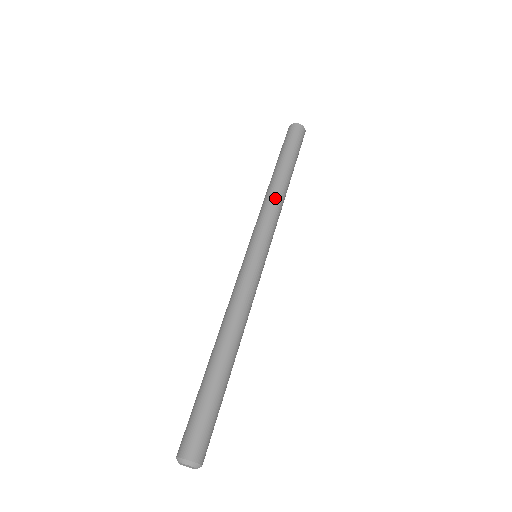
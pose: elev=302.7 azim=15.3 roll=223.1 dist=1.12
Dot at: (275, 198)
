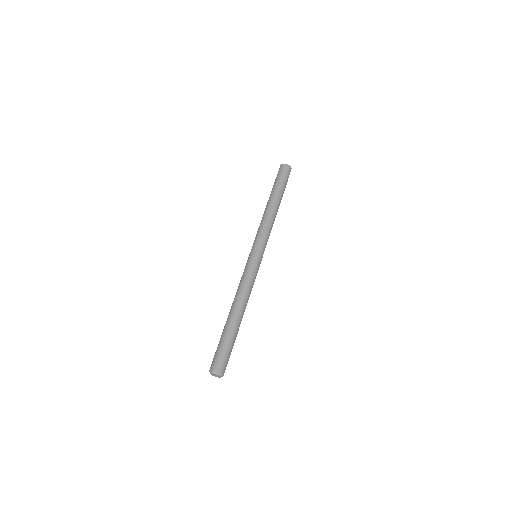
Dot at: (268, 218)
